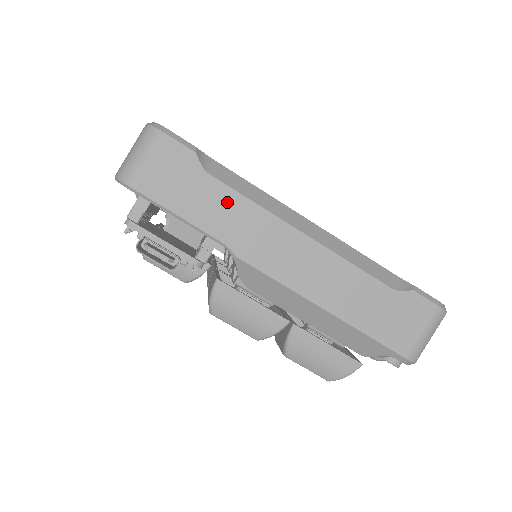
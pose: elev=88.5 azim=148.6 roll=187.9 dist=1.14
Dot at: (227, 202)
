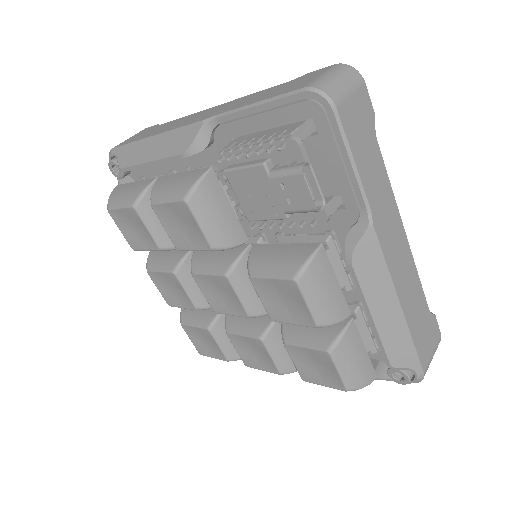
Dot at: (379, 172)
